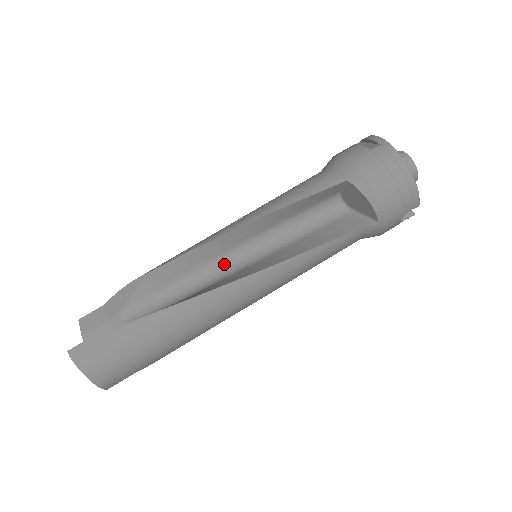
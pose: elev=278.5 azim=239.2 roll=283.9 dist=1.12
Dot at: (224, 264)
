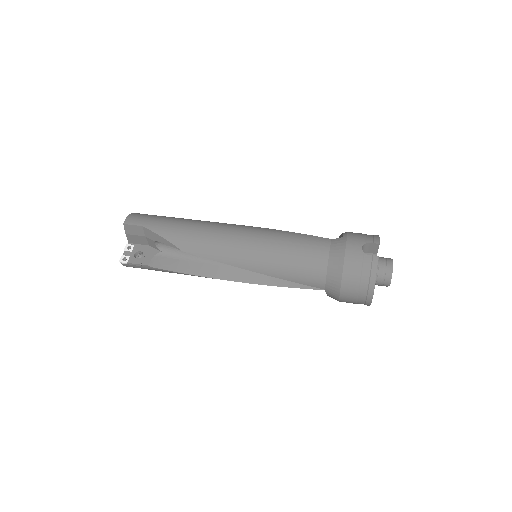
Dot at: occluded
